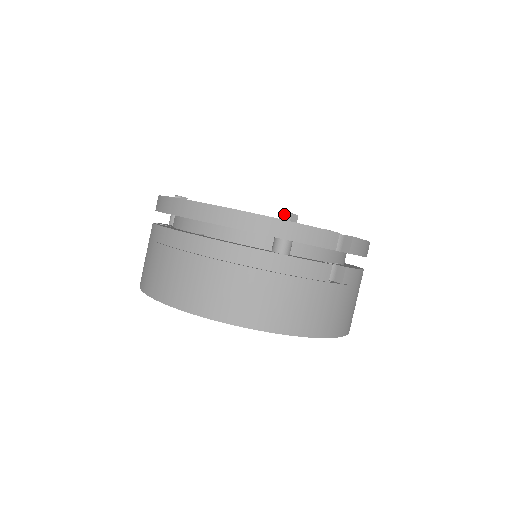
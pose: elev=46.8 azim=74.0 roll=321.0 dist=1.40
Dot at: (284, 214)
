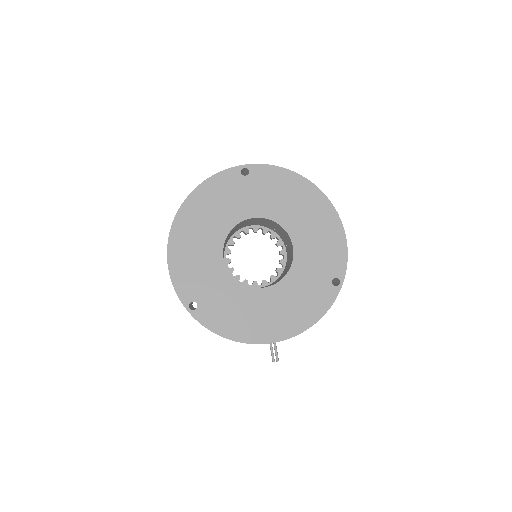
Dot at: occluded
